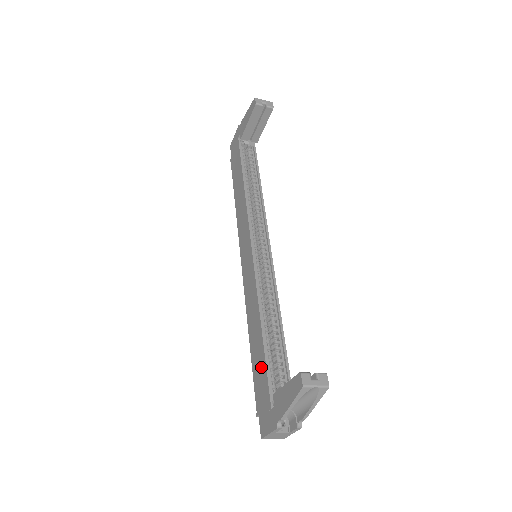
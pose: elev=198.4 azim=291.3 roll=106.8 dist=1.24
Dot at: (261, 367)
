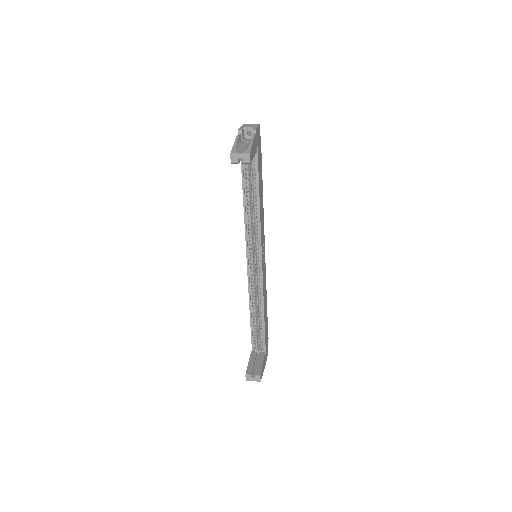
Dot at: occluded
